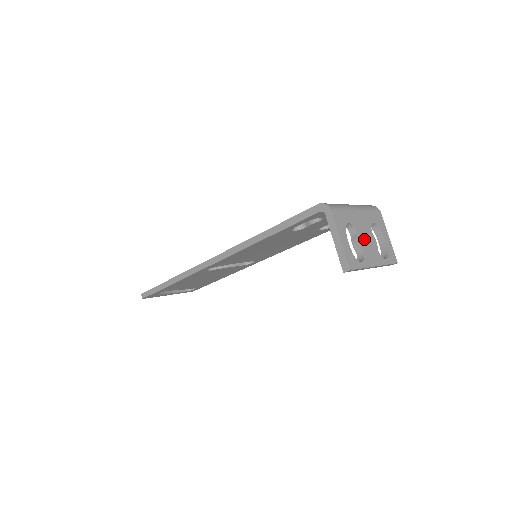
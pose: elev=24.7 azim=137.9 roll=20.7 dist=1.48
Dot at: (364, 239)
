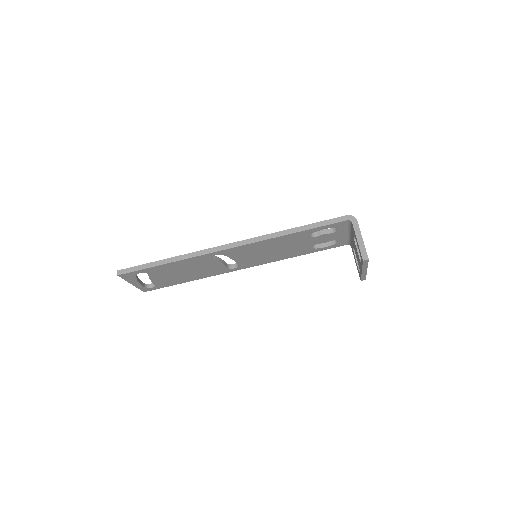
Dot at: occluded
